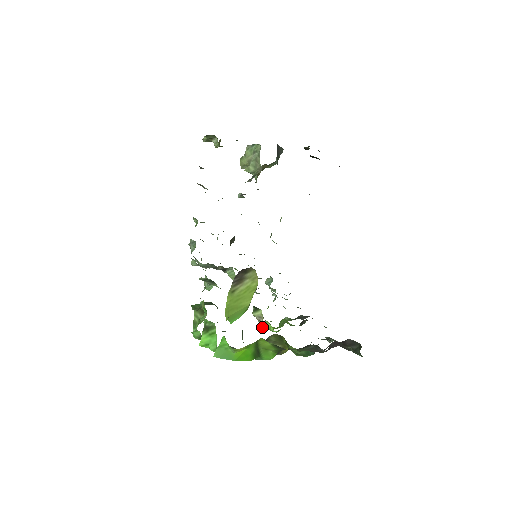
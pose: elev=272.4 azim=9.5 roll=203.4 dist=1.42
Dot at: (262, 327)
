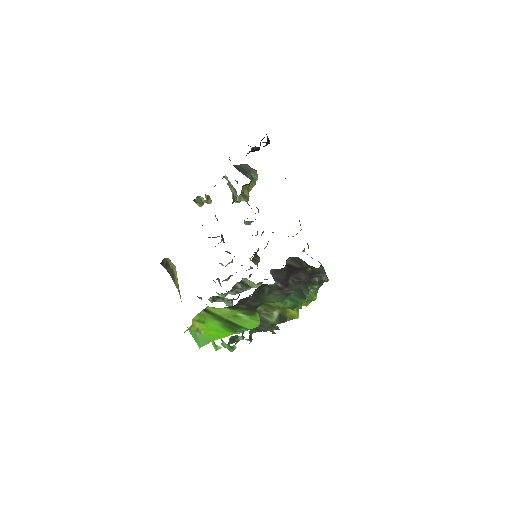
Dot at: occluded
